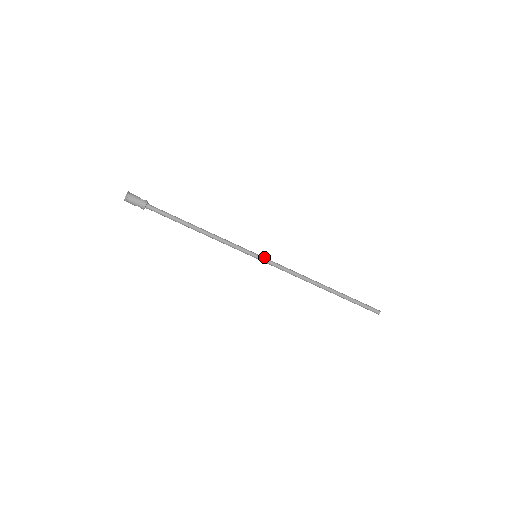
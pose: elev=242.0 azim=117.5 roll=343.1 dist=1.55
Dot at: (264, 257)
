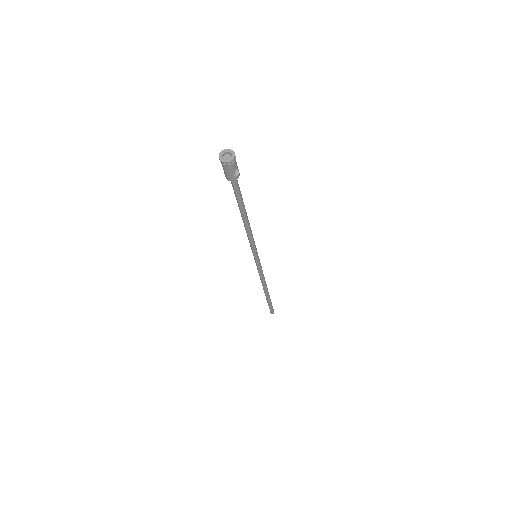
Dot at: occluded
